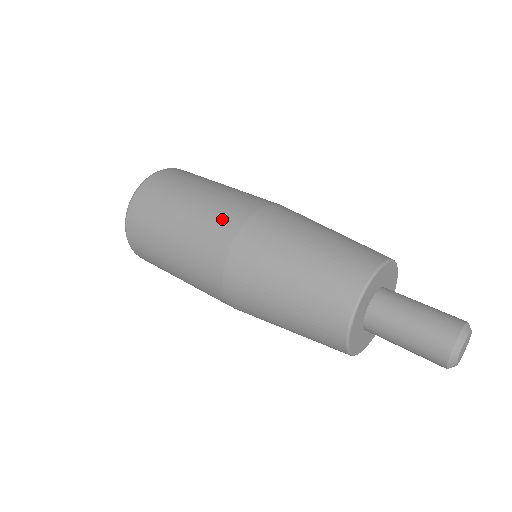
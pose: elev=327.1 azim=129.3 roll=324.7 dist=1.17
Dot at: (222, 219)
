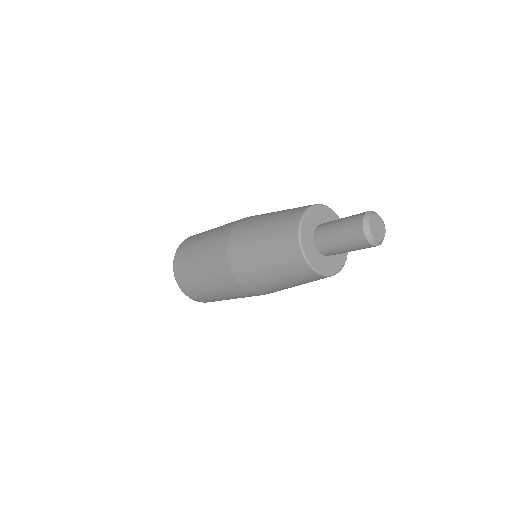
Dot at: occluded
